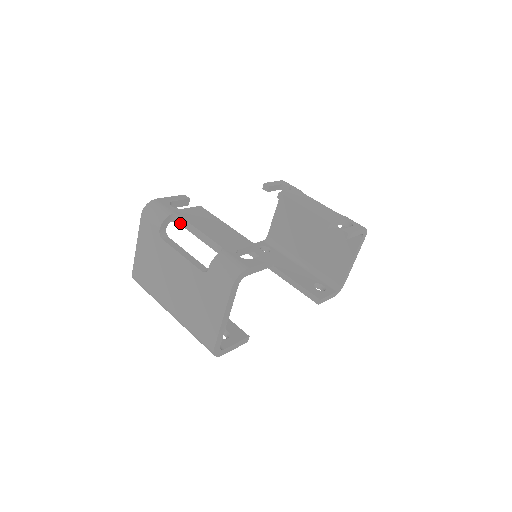
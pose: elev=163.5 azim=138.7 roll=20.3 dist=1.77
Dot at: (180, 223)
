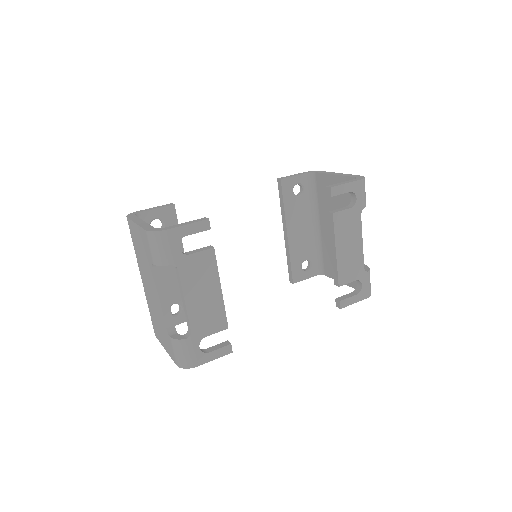
Dot at: (176, 271)
